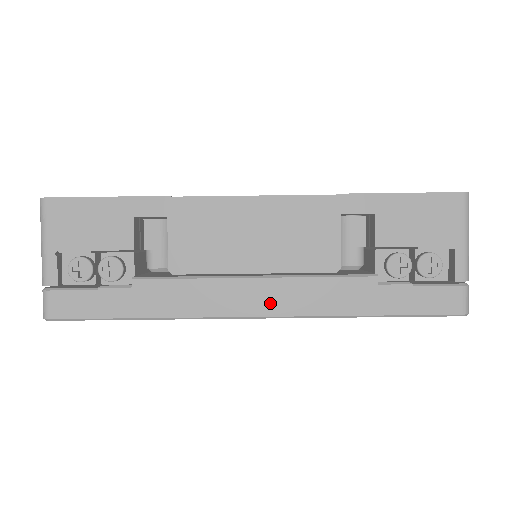
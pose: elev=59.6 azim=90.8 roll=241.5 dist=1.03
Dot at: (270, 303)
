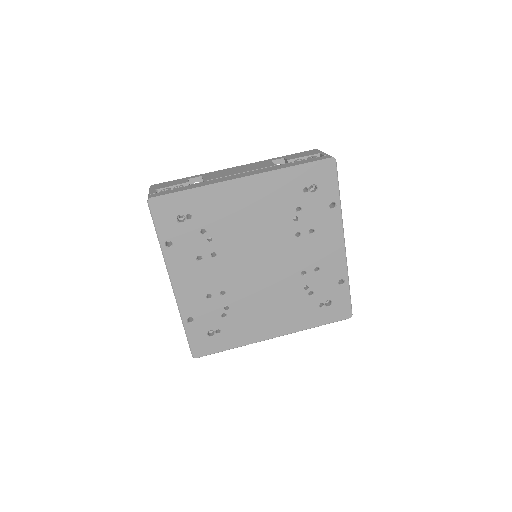
Dot at: (249, 174)
